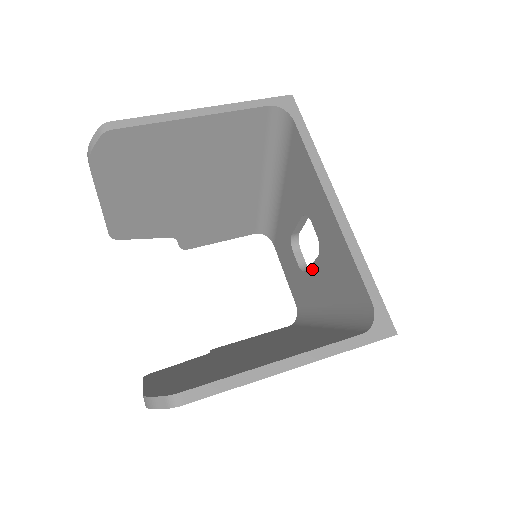
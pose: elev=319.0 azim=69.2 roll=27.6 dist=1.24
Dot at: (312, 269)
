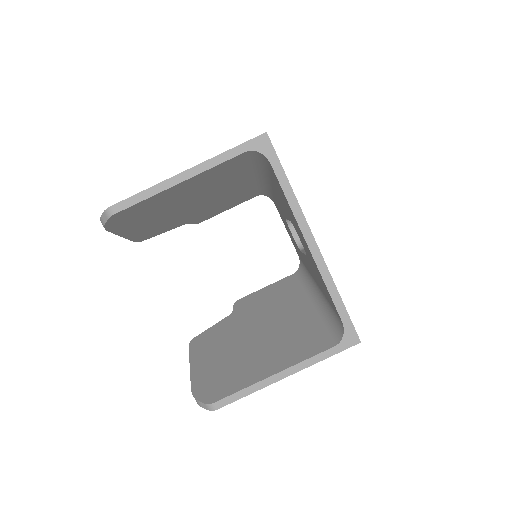
Dot at: (304, 256)
